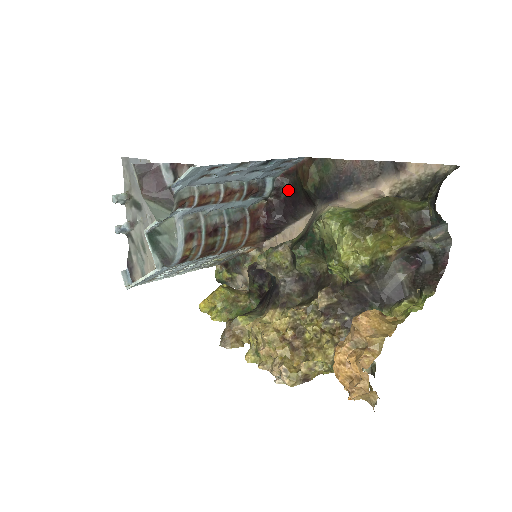
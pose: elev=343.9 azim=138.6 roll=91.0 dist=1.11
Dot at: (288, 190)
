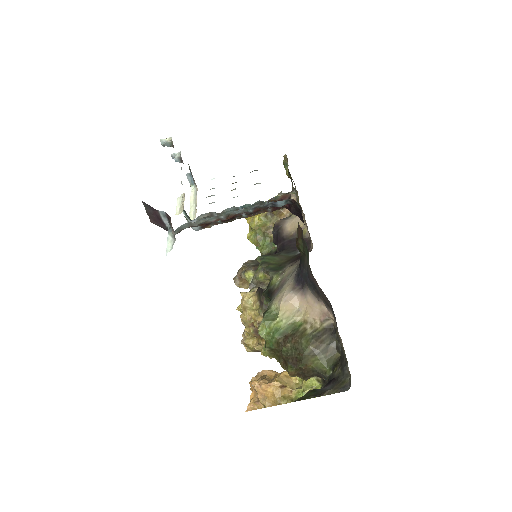
Dot at: (301, 211)
